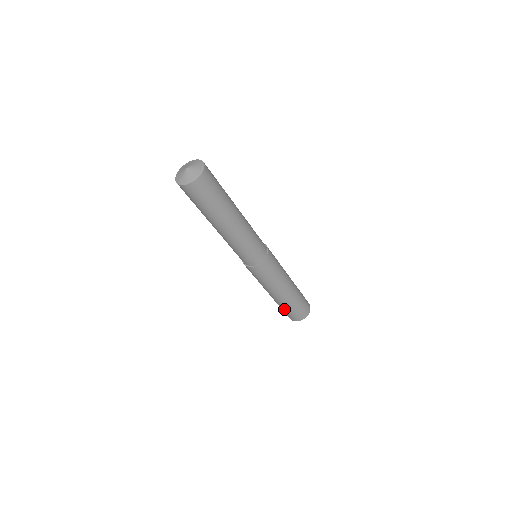
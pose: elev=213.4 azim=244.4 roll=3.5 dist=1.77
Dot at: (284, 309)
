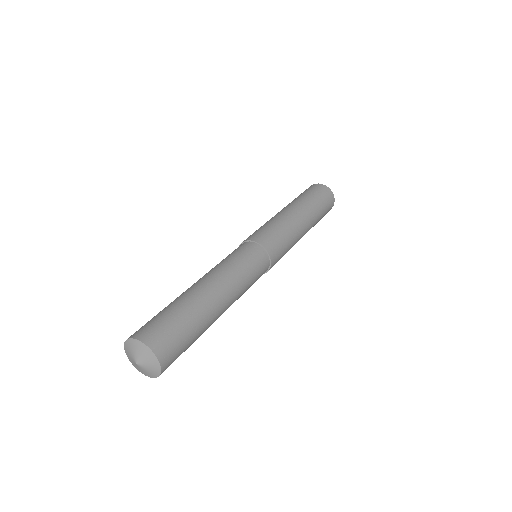
Dot at: occluded
